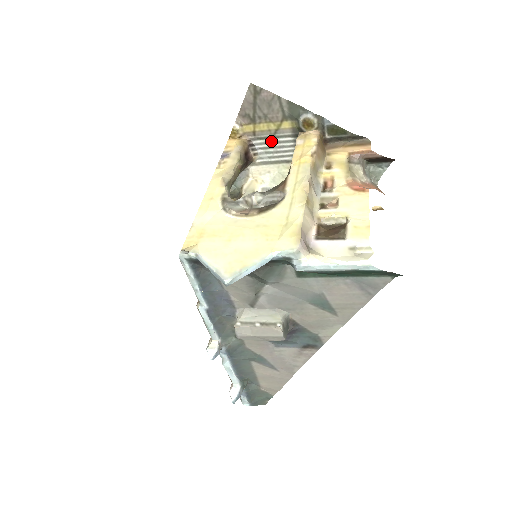
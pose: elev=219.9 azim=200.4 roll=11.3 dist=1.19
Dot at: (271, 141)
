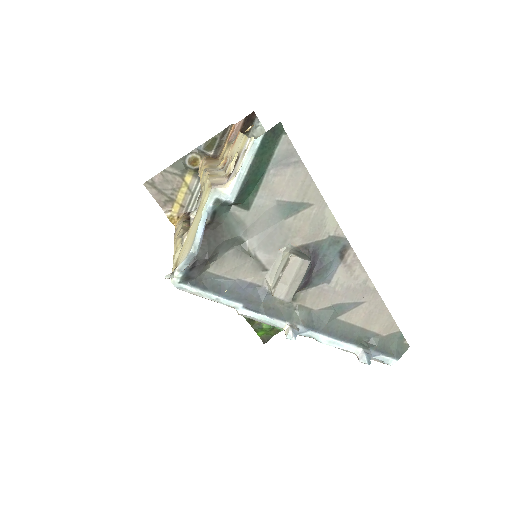
Dot at: (195, 198)
